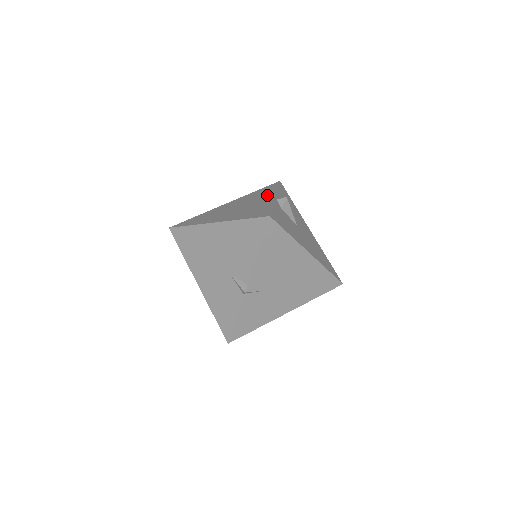
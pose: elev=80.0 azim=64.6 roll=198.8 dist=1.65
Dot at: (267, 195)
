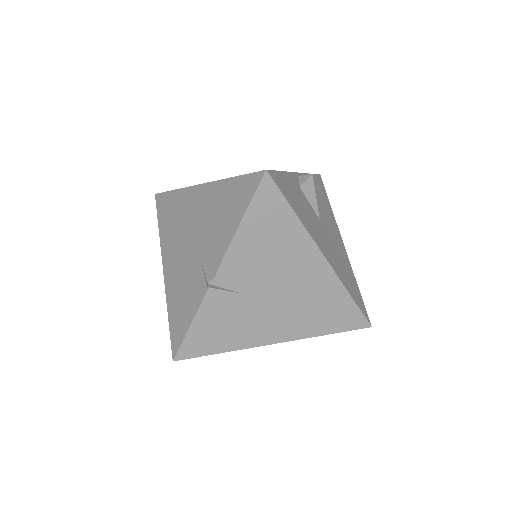
Dot at: occluded
